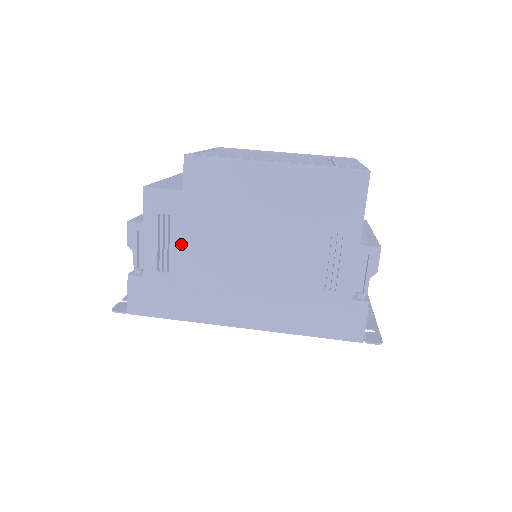
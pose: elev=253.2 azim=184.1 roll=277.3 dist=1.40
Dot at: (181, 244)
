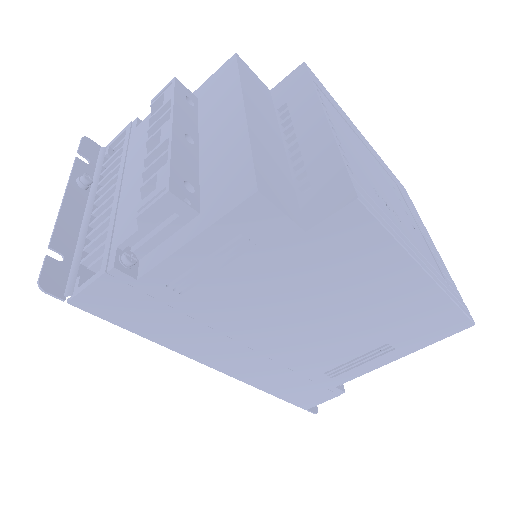
Dot at: (233, 278)
